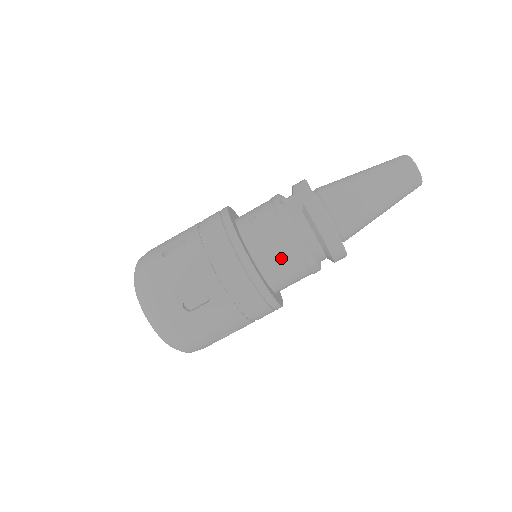
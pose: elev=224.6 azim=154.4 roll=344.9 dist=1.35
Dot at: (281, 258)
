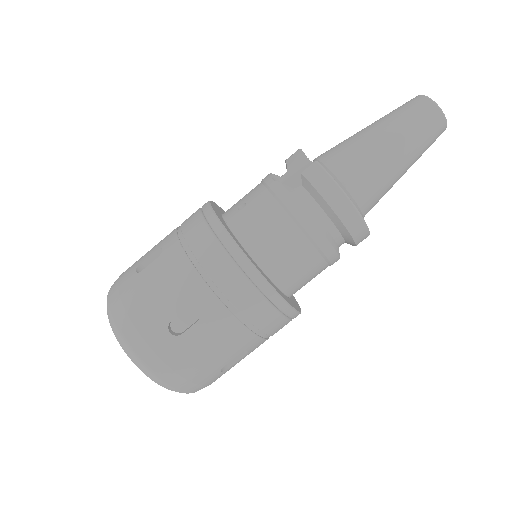
Dot at: (285, 247)
